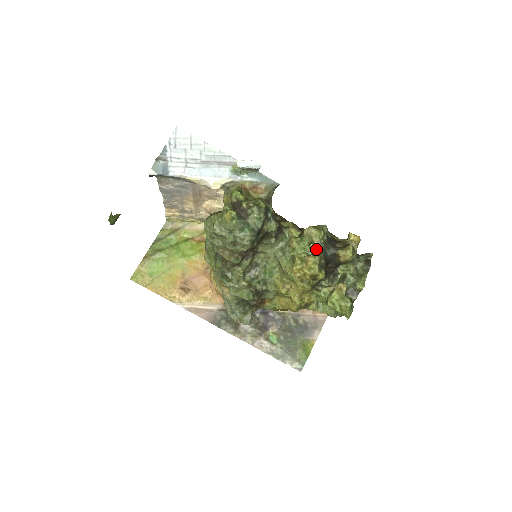
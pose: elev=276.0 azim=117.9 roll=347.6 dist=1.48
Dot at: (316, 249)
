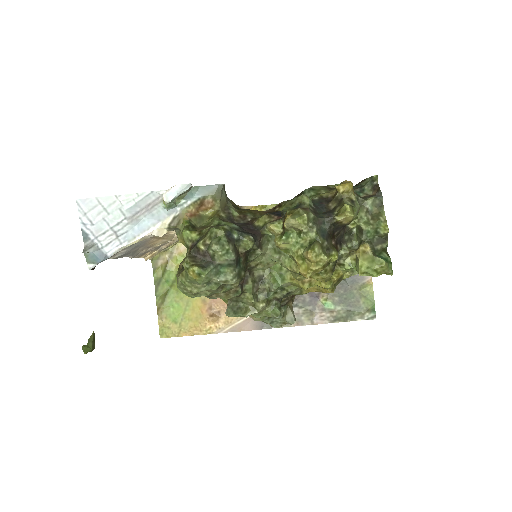
Dot at: (309, 237)
